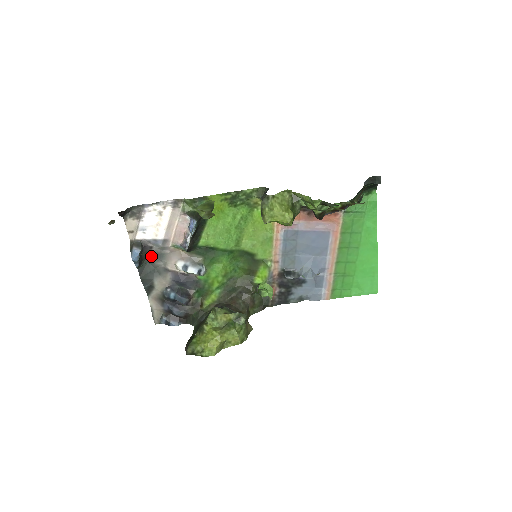
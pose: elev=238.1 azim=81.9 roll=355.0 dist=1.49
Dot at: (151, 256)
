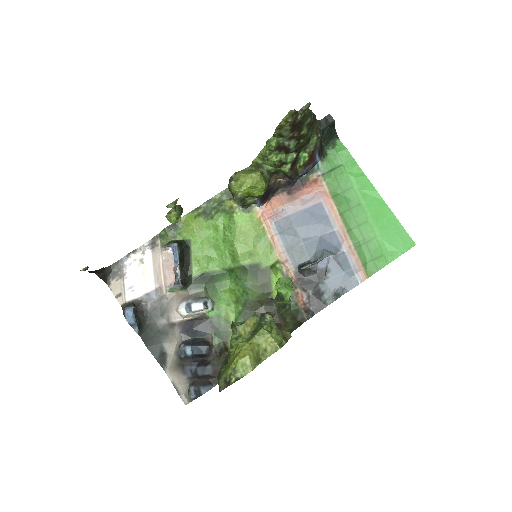
Dot at: (150, 316)
